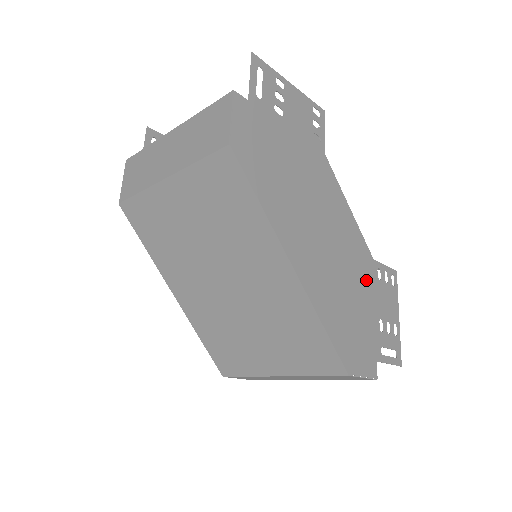
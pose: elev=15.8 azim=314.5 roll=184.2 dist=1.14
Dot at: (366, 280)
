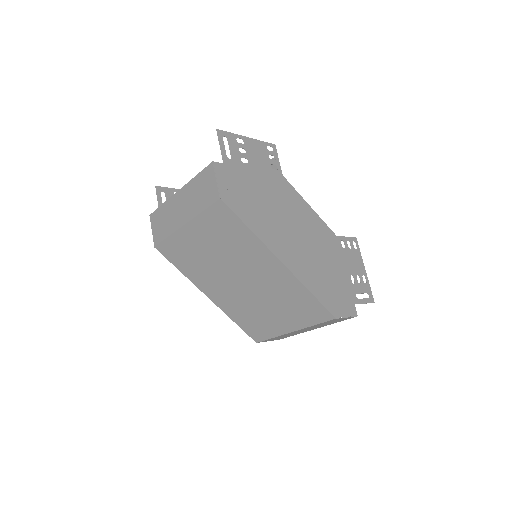
Dot at: (334, 252)
